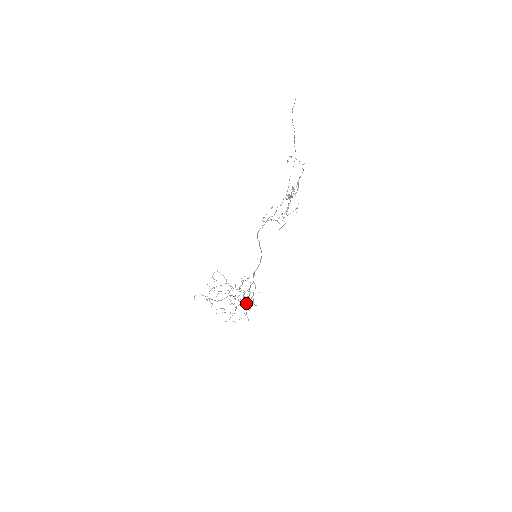
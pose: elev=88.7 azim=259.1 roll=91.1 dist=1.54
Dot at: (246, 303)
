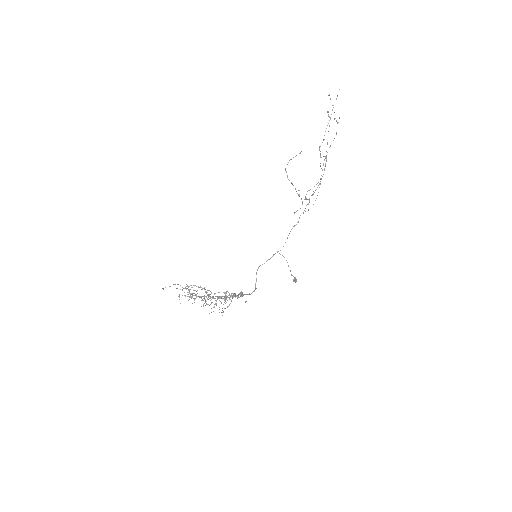
Dot at: occluded
